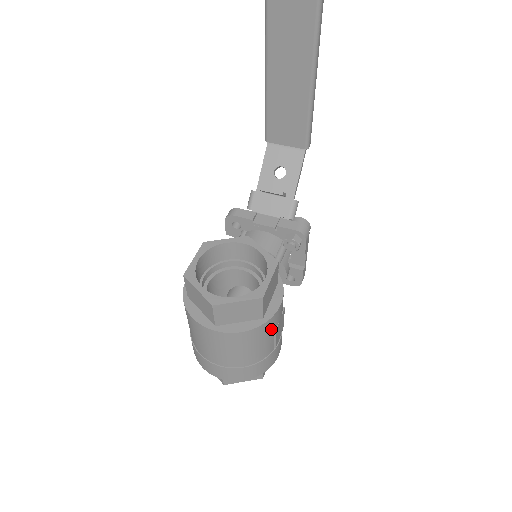
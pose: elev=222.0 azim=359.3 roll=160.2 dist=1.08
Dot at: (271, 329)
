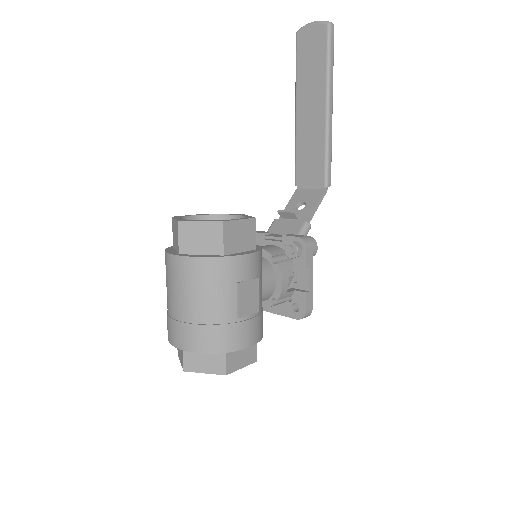
Dot at: (232, 277)
